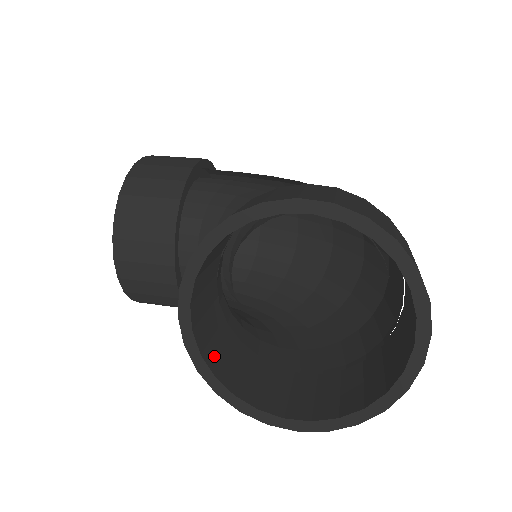
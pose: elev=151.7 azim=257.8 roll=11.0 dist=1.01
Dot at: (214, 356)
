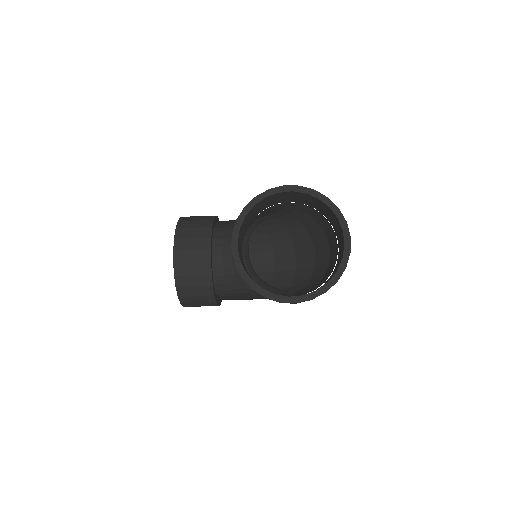
Dot at: occluded
